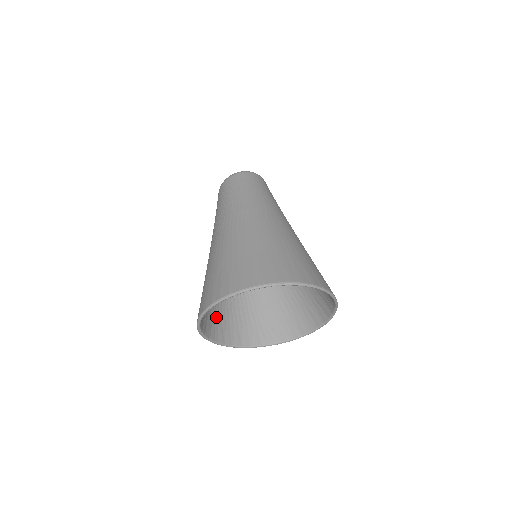
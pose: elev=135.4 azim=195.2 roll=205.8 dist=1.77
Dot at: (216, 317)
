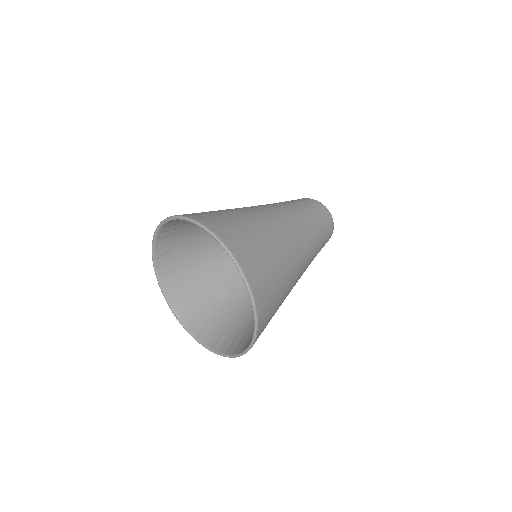
Dot at: (179, 240)
